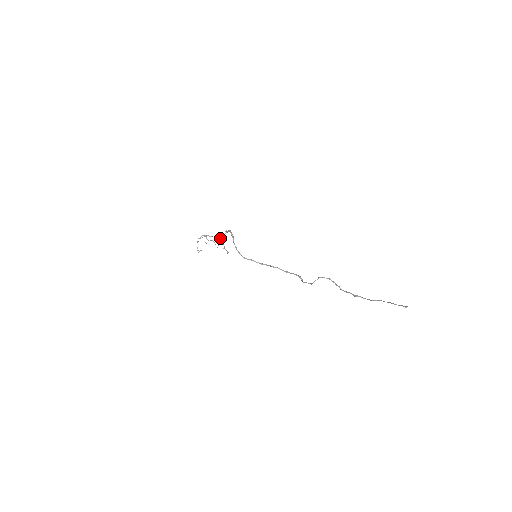
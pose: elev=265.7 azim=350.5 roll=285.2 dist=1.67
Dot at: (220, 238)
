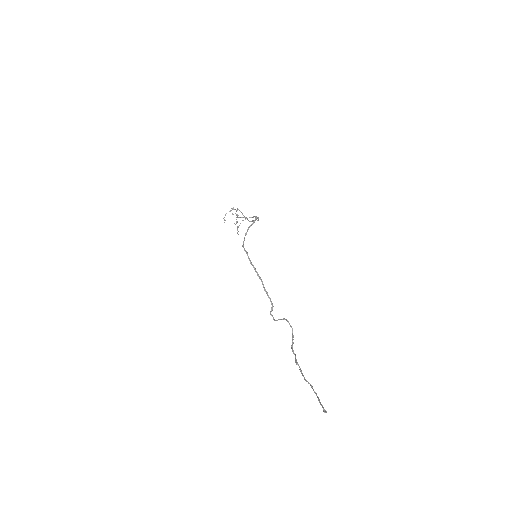
Dot at: (244, 217)
